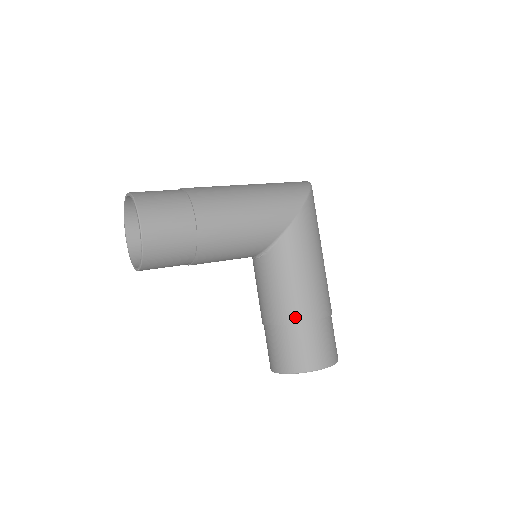
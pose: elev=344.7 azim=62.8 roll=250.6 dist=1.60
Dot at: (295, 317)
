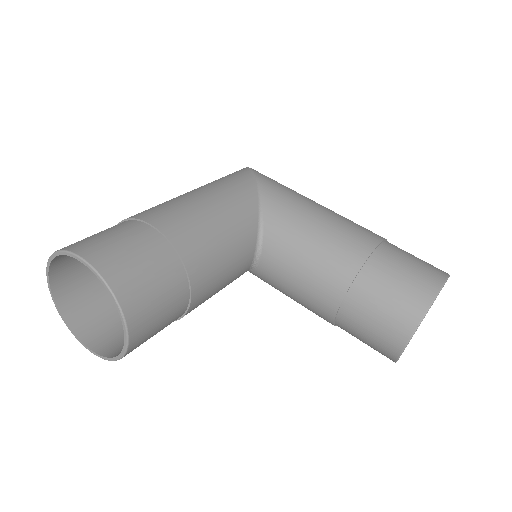
Dot at: (357, 258)
